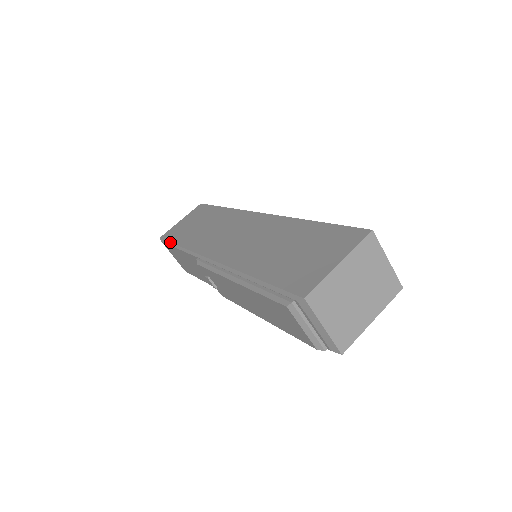
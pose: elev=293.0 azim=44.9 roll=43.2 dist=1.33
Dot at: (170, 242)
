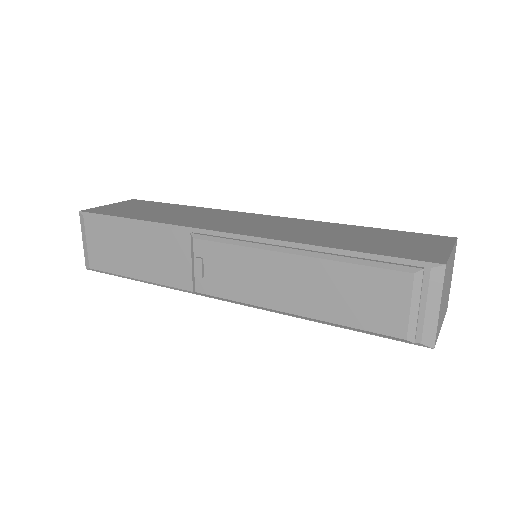
Dot at: (113, 215)
